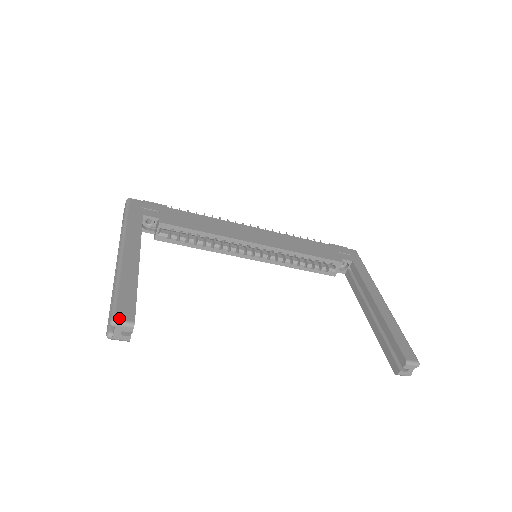
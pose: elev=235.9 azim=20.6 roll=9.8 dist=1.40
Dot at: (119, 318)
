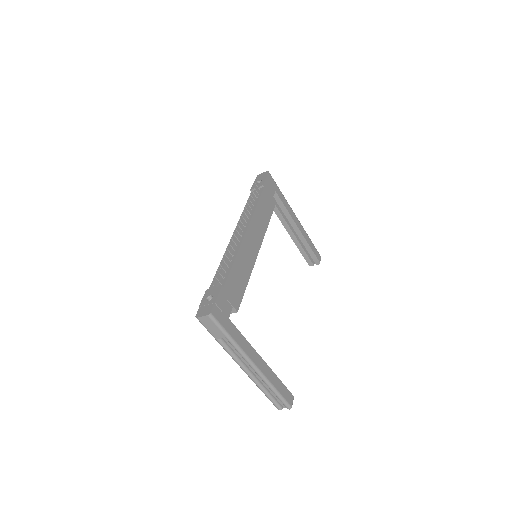
Dot at: (292, 404)
